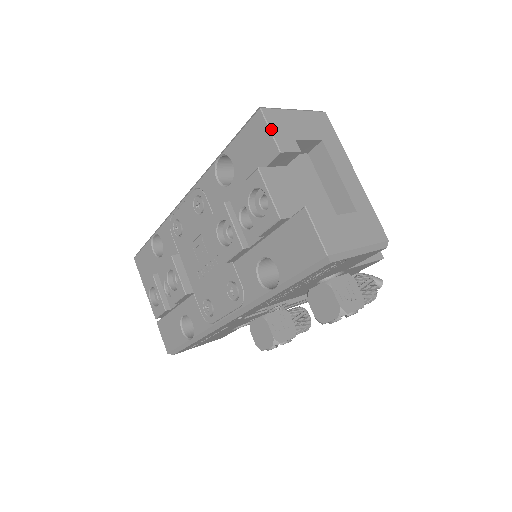
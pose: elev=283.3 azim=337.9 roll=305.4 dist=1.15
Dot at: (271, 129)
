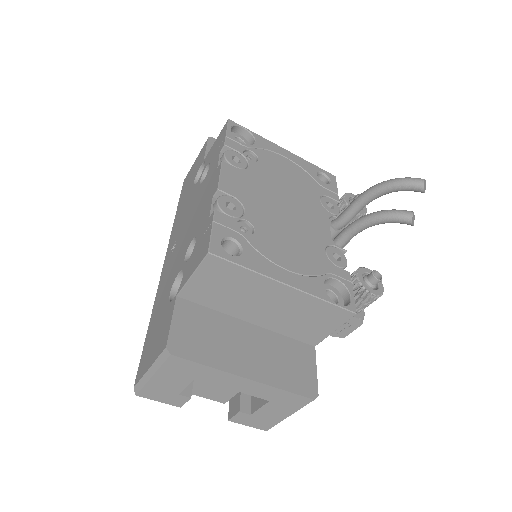
Dot at: (158, 401)
